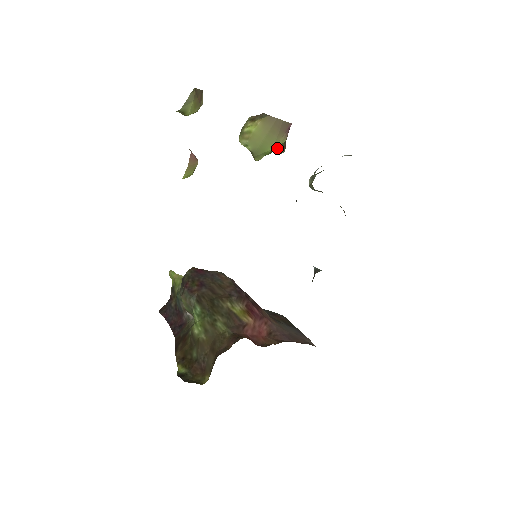
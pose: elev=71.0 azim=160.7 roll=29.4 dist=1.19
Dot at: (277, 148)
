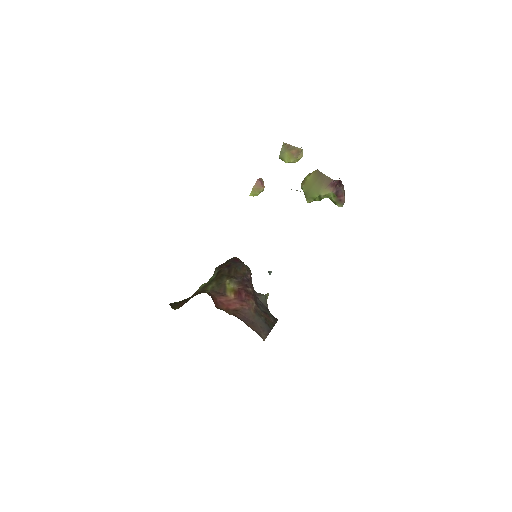
Dot at: (330, 199)
